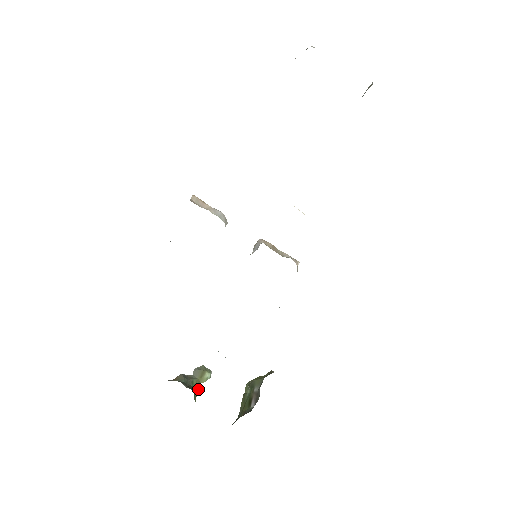
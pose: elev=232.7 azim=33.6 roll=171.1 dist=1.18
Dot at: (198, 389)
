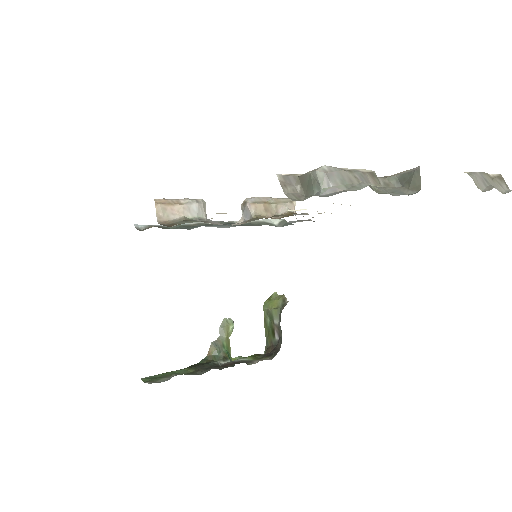
Dot at: (229, 346)
